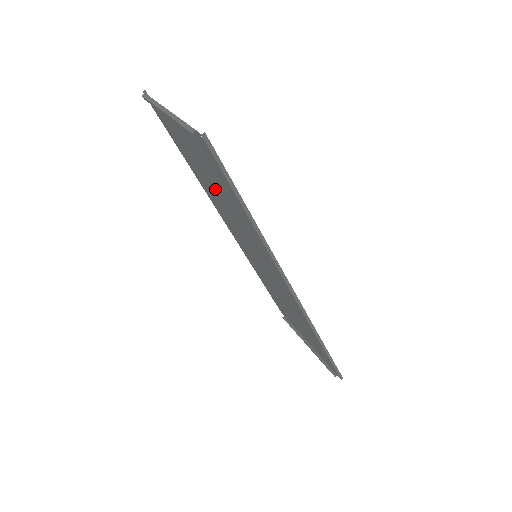
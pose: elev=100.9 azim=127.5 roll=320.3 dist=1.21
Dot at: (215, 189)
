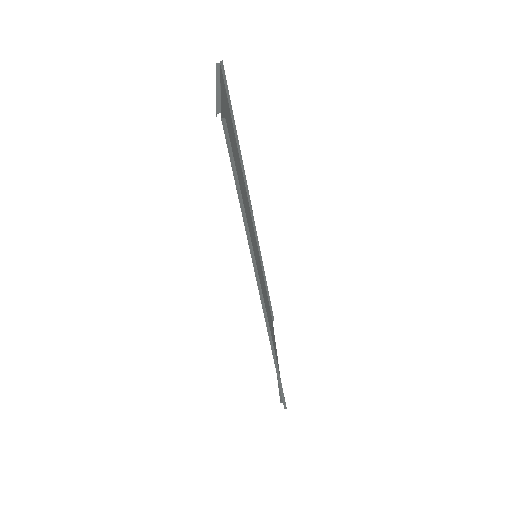
Dot at: (239, 177)
